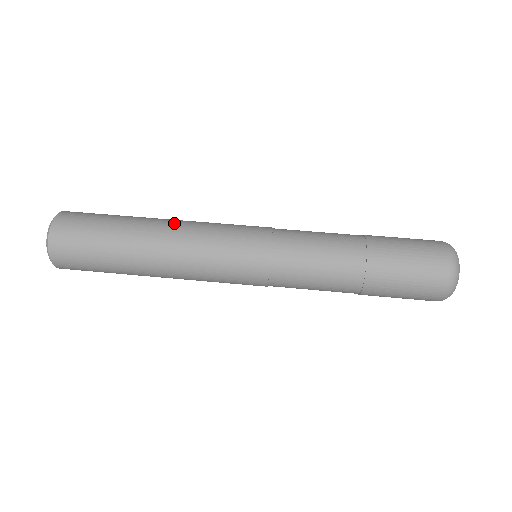
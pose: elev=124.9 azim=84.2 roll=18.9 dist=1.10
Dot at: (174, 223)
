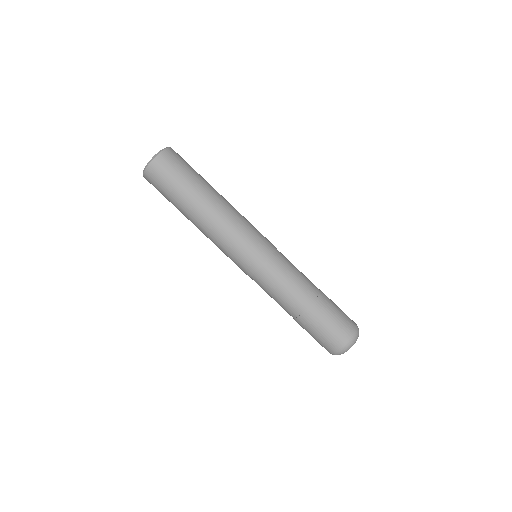
Dot at: (229, 204)
